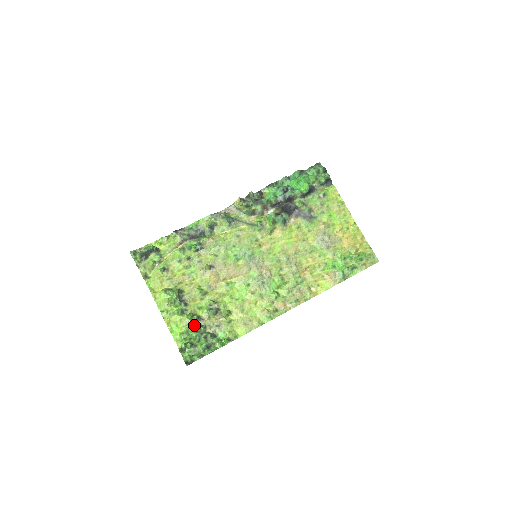
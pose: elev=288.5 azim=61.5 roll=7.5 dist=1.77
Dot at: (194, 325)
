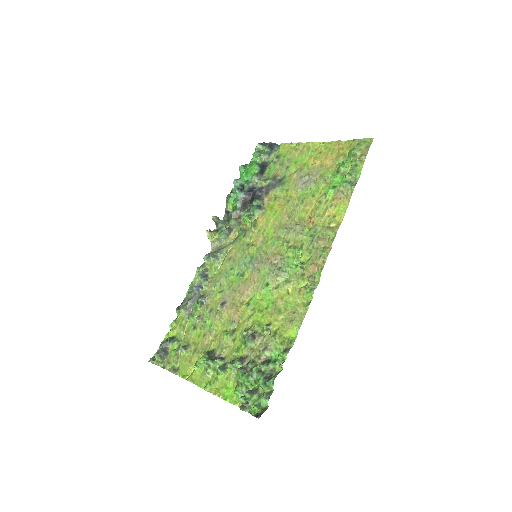
Dot at: (238, 369)
